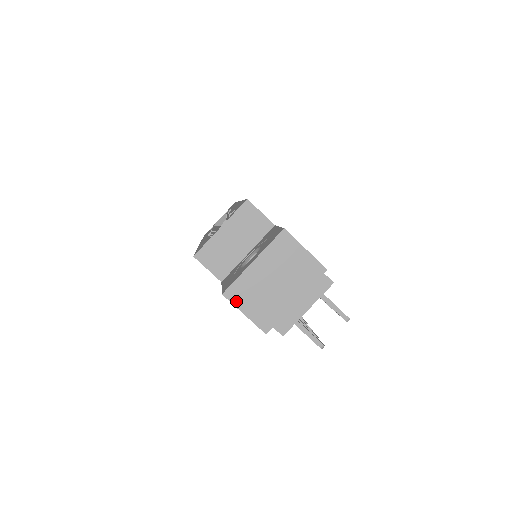
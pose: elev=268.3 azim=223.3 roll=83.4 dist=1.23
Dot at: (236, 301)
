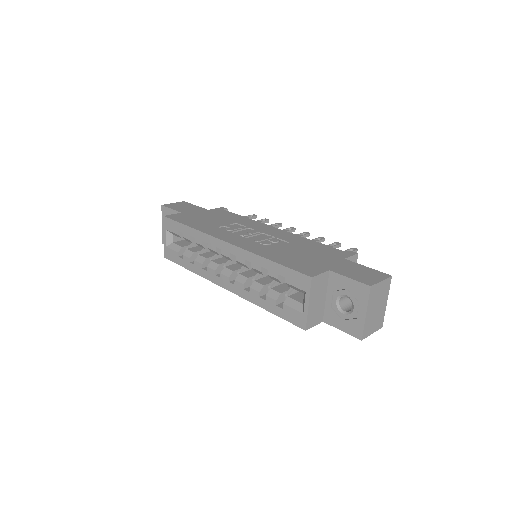
Dot at: (367, 335)
